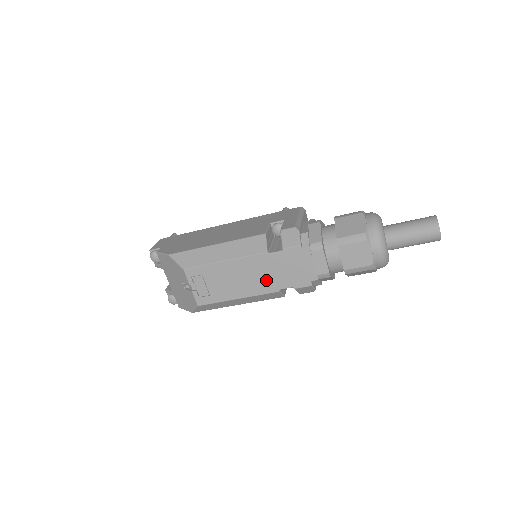
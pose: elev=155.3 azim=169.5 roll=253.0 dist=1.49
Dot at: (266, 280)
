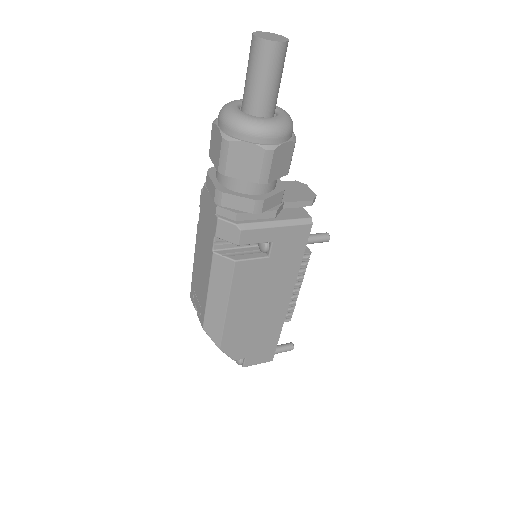
Dot at: (206, 250)
